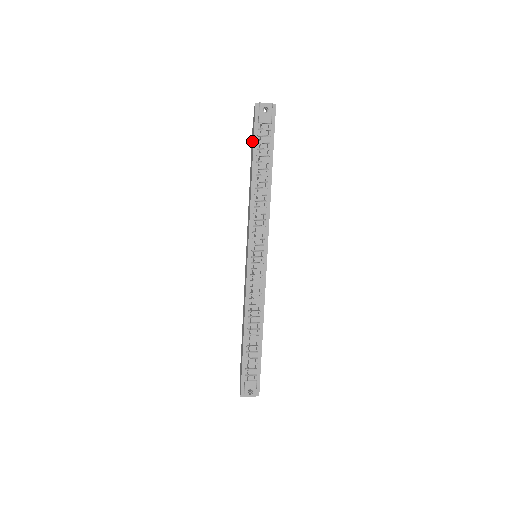
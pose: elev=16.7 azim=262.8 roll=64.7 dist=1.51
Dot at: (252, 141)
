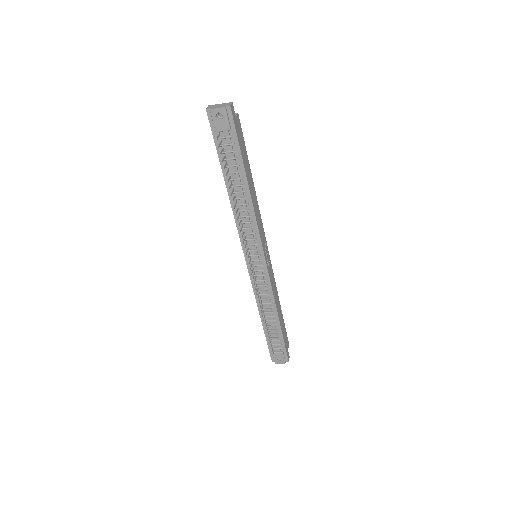
Dot at: occluded
